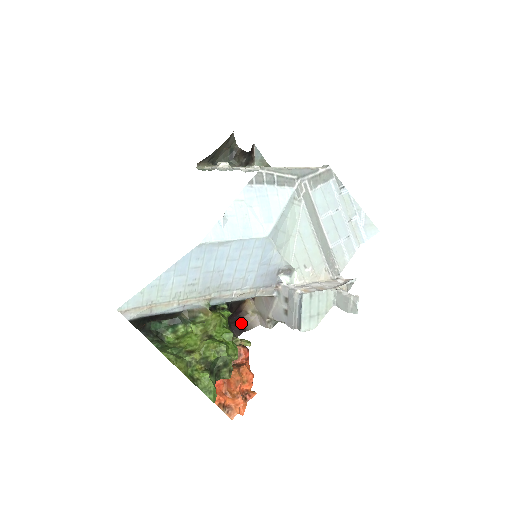
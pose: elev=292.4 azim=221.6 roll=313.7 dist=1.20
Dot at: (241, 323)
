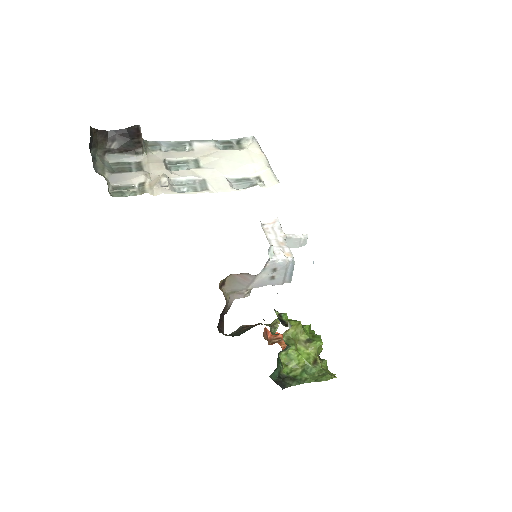
Dot at: (224, 311)
